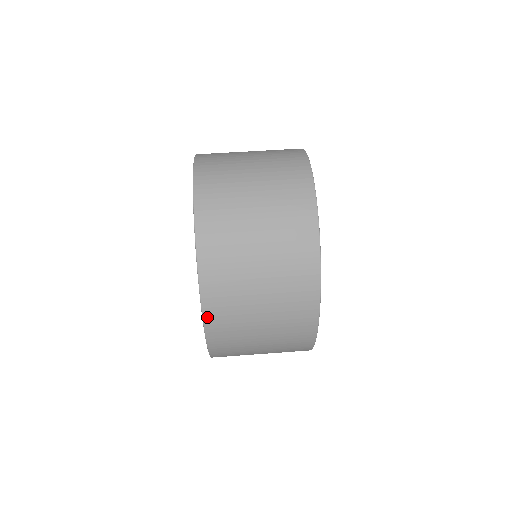
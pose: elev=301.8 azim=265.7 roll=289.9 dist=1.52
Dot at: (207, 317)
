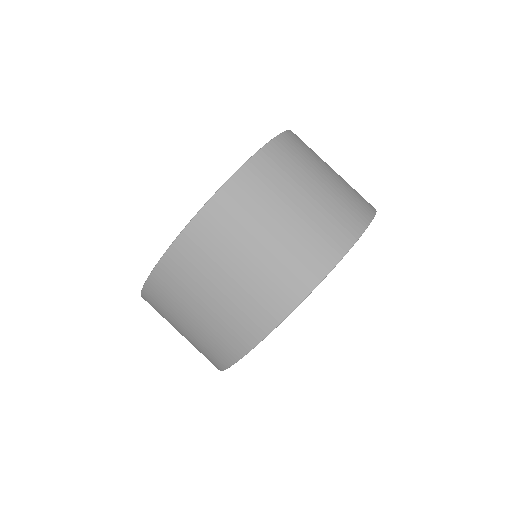
Dot at: (172, 252)
